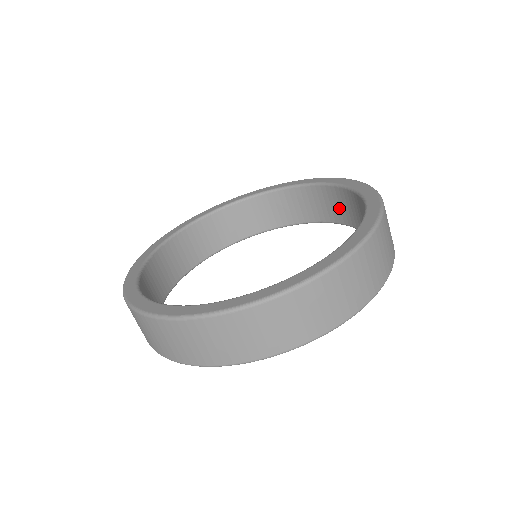
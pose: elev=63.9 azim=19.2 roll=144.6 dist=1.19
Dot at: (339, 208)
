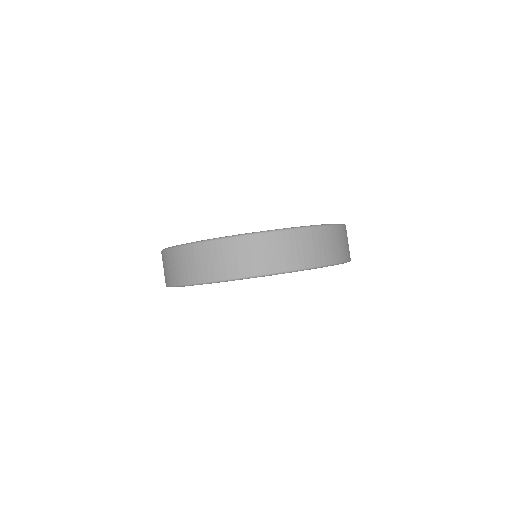
Dot at: occluded
